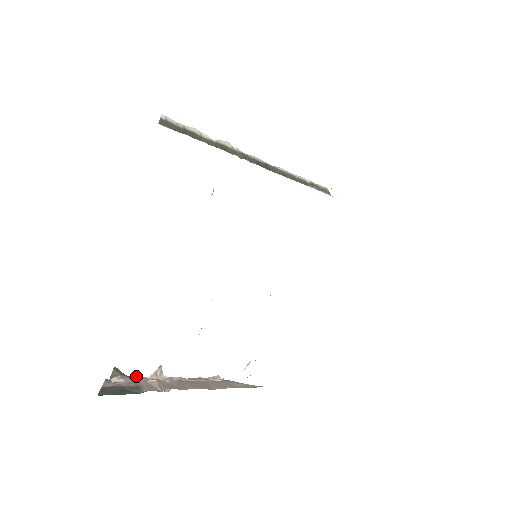
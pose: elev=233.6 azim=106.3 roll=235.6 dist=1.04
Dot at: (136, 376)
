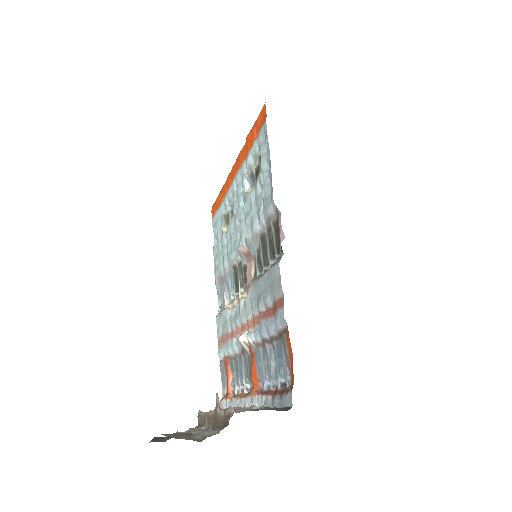
Dot at: (157, 437)
